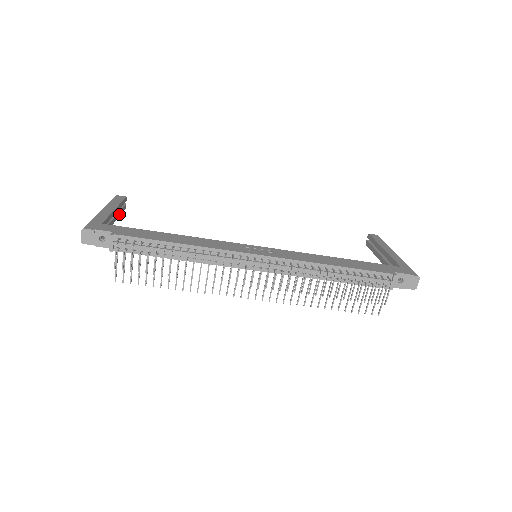
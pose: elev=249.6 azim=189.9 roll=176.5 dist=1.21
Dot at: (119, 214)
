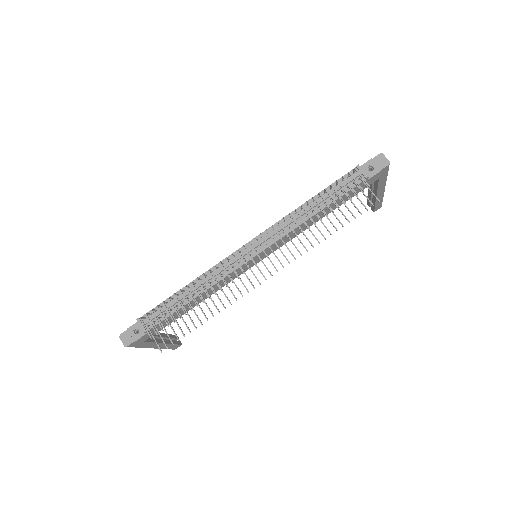
Dot at: occluded
